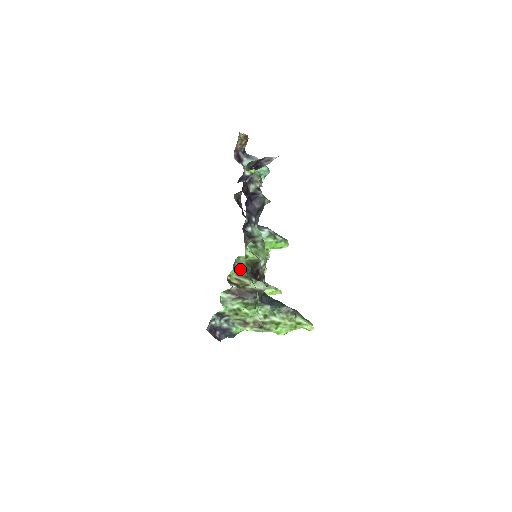
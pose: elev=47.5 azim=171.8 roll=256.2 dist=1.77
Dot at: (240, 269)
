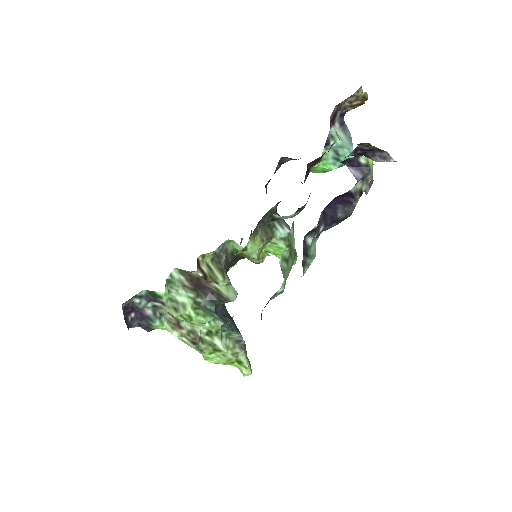
Dot at: (221, 255)
